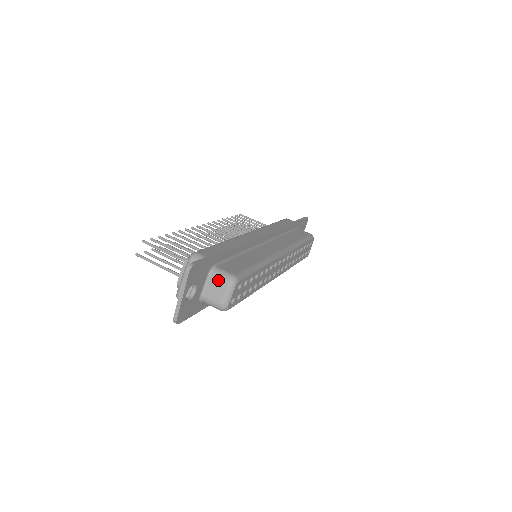
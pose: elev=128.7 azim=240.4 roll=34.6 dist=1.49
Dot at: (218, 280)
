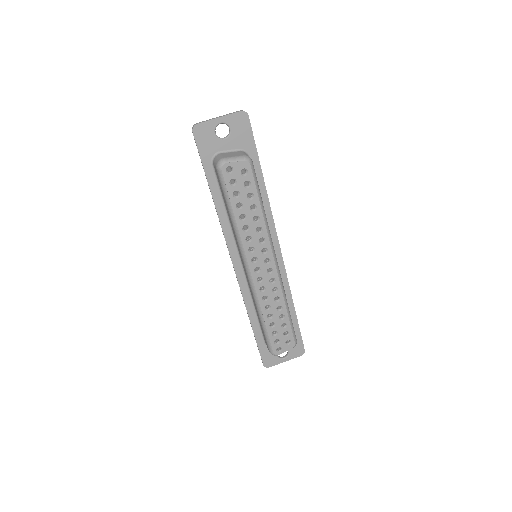
Dot at: (241, 153)
